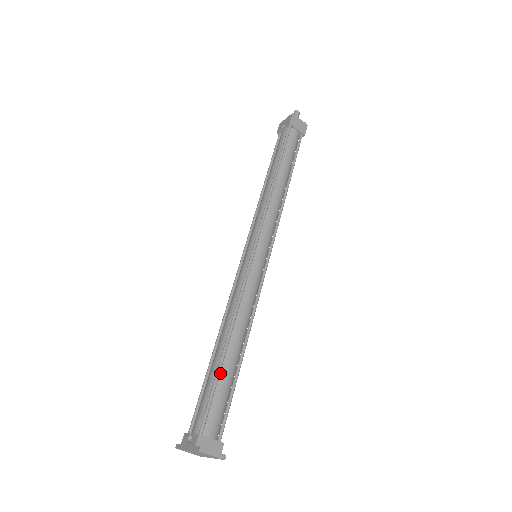
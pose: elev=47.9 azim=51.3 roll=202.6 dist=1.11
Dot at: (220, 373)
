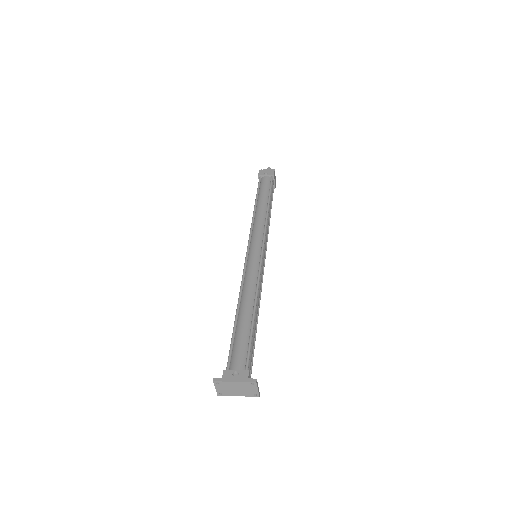
Dot at: (252, 331)
